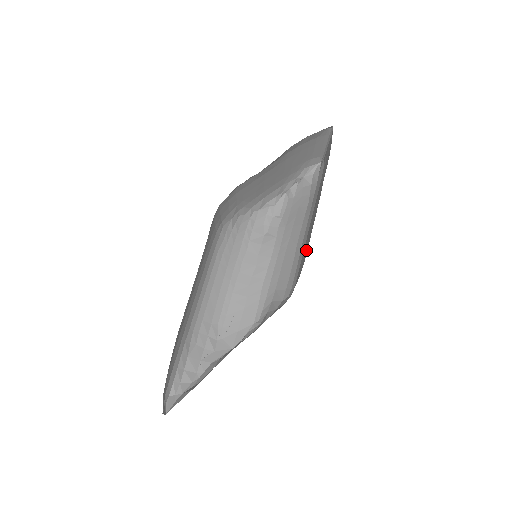
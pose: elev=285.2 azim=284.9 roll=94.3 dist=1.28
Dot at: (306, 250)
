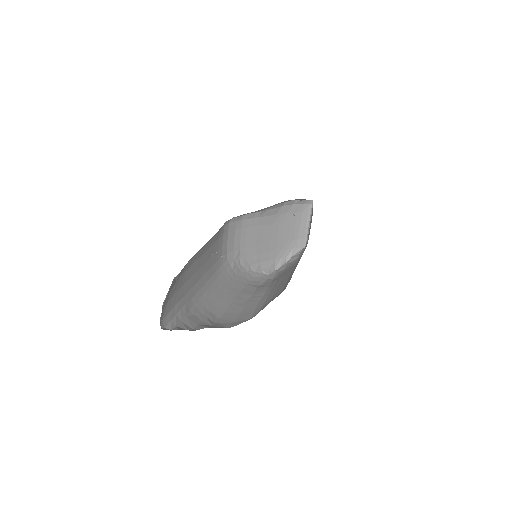
Dot at: occluded
